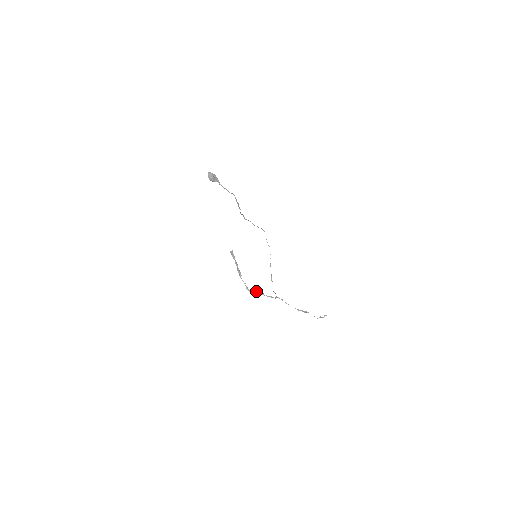
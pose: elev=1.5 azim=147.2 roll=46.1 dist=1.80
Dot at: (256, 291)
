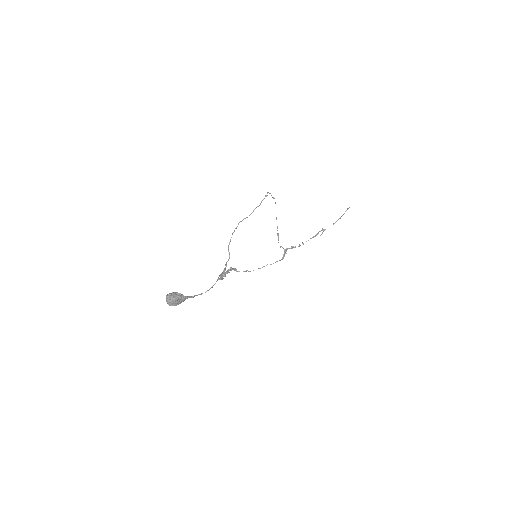
Dot at: occluded
